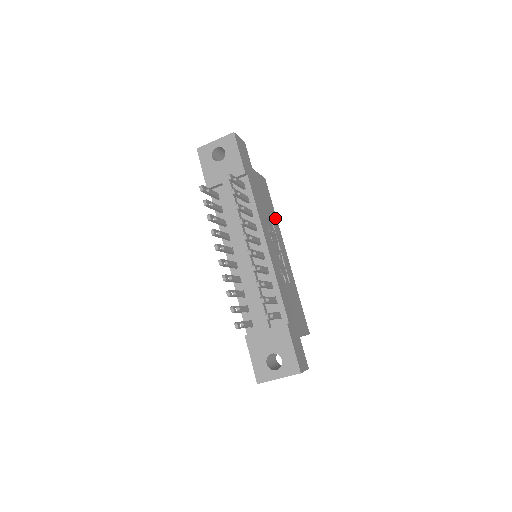
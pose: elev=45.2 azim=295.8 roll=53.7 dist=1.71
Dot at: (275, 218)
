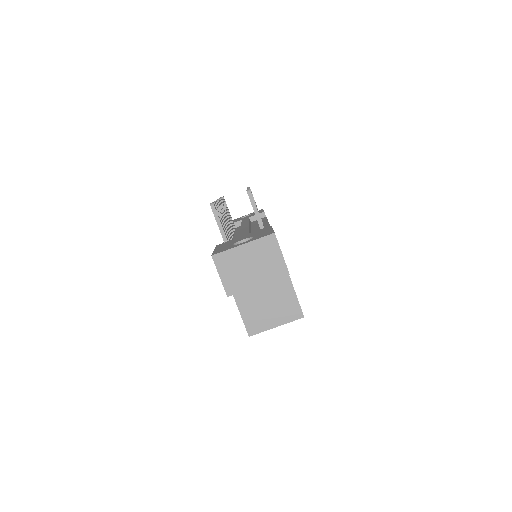
Dot at: occluded
